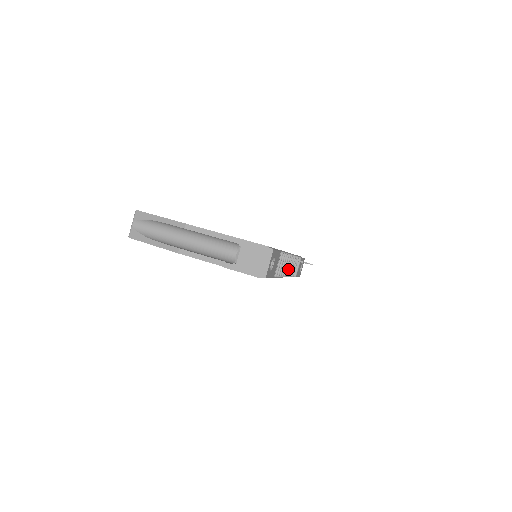
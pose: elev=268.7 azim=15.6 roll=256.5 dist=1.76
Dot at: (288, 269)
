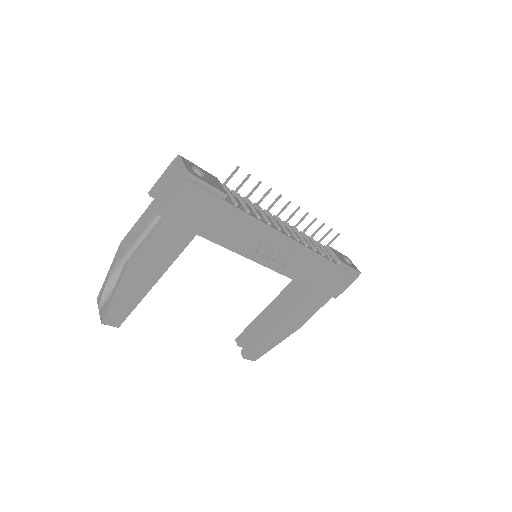
Dot at: (294, 234)
